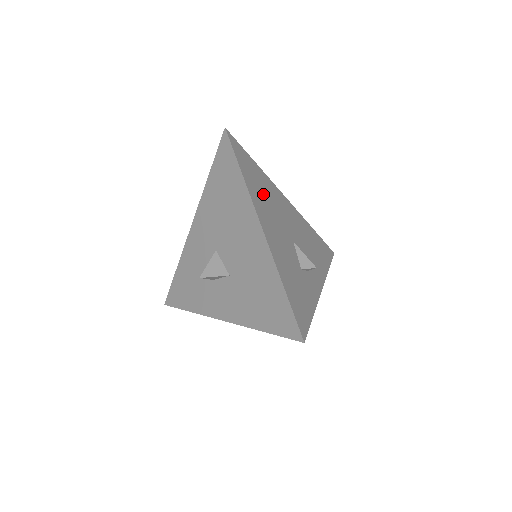
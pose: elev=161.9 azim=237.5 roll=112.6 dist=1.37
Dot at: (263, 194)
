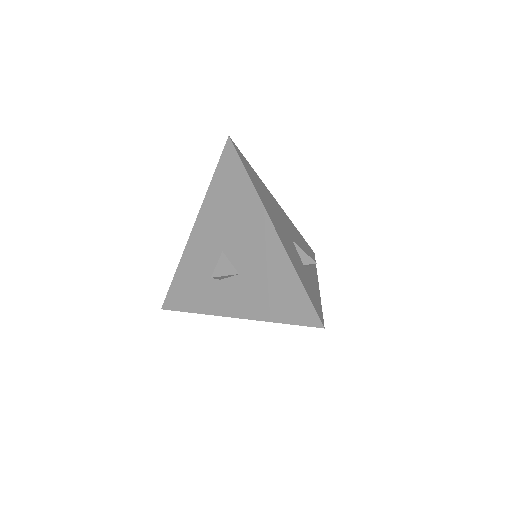
Dot at: (265, 197)
